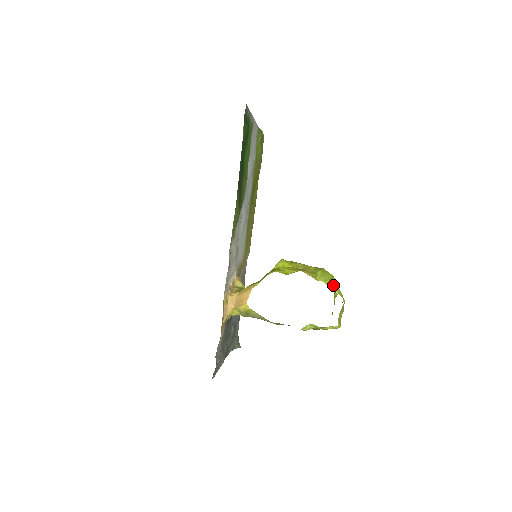
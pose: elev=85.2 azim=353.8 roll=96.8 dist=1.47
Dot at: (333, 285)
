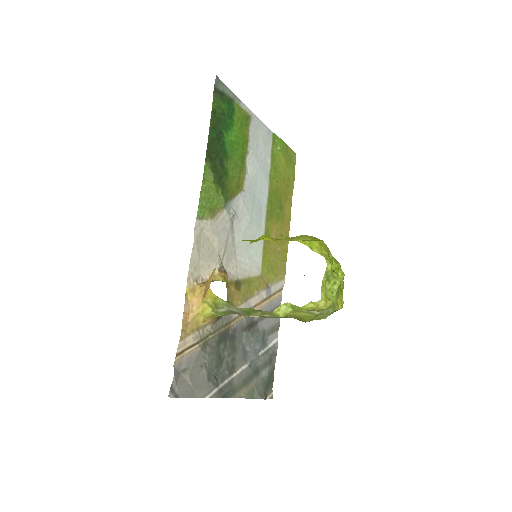
Dot at: (313, 244)
